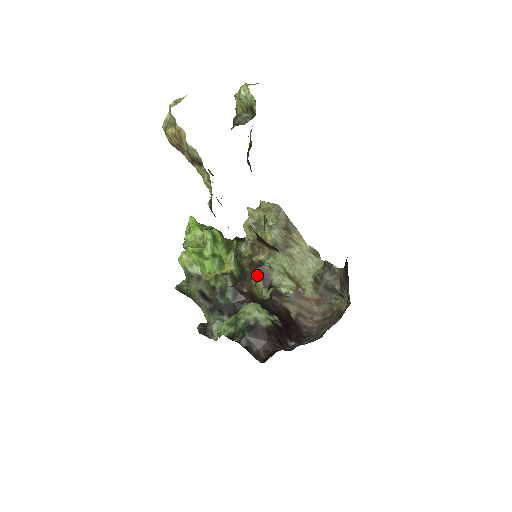
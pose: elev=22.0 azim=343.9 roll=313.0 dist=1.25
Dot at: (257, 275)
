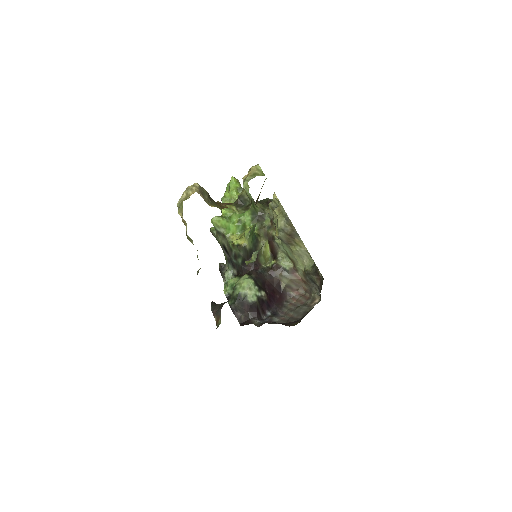
Dot at: occluded
